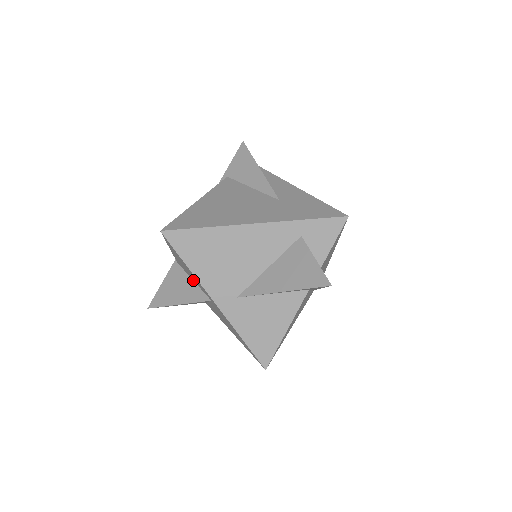
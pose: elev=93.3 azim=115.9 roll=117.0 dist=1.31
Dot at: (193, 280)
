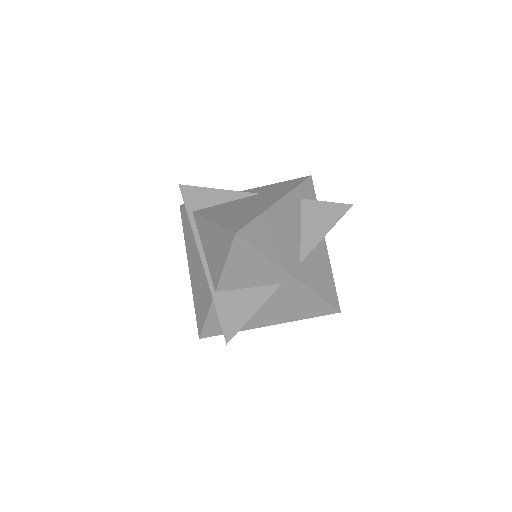
Dot at: (248, 287)
